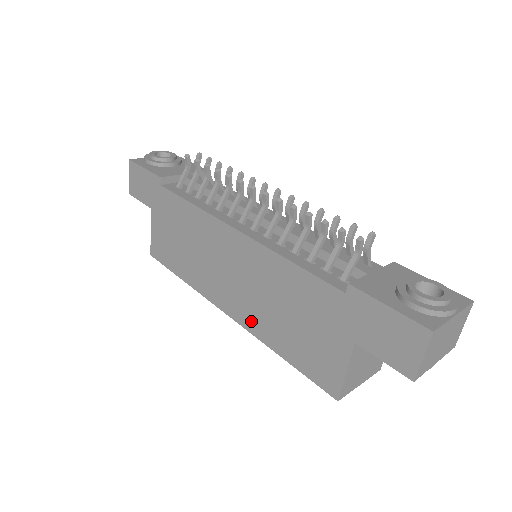
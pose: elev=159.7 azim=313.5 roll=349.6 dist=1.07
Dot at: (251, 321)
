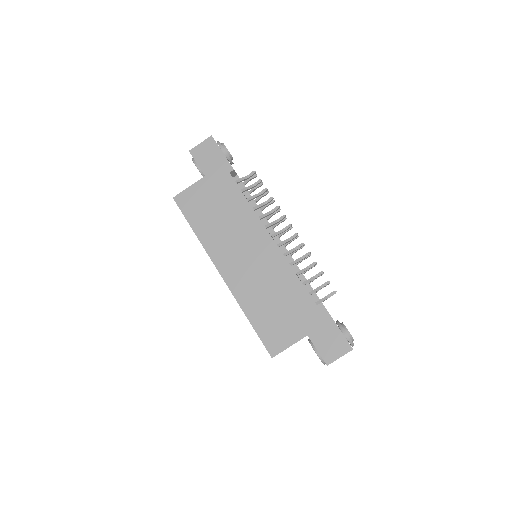
Dot at: (240, 290)
